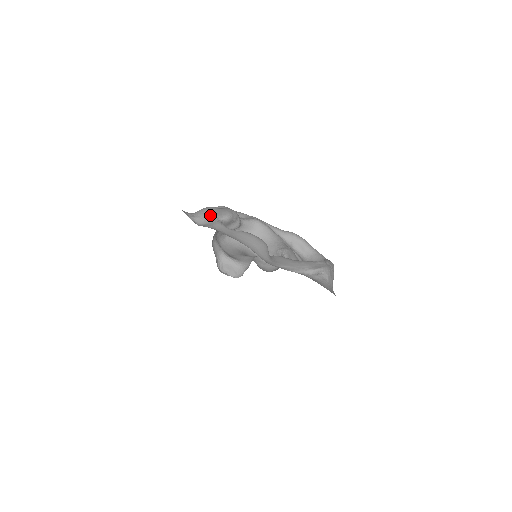
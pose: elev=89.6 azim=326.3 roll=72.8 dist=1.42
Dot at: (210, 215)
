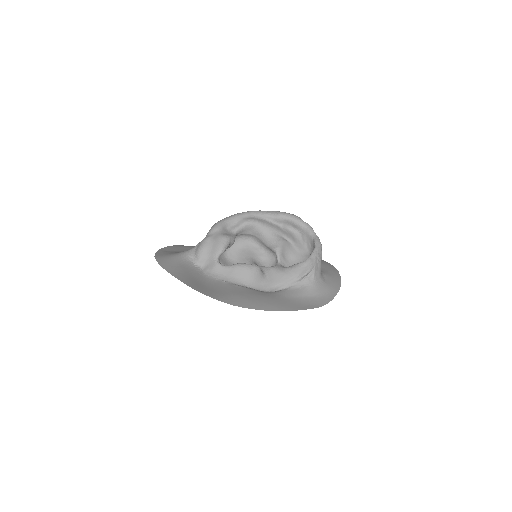
Dot at: (208, 254)
